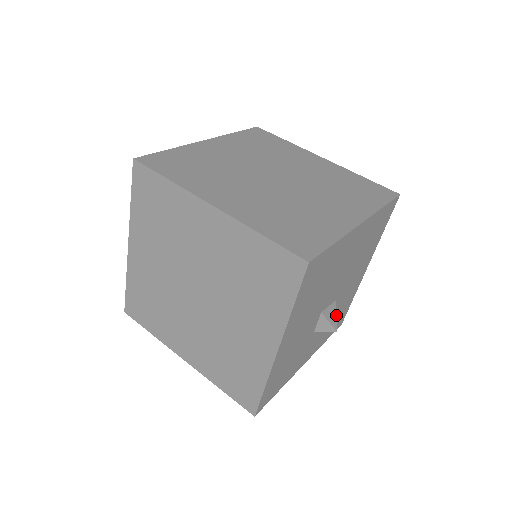
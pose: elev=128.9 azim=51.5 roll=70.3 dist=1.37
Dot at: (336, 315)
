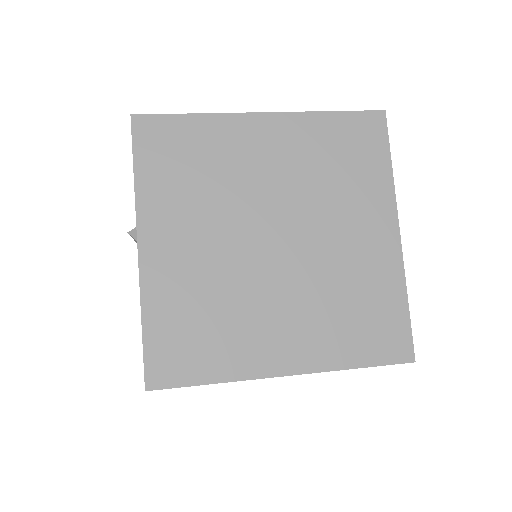
Dot at: occluded
